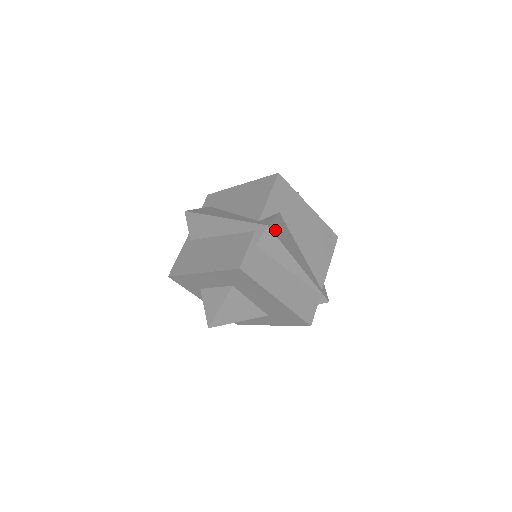
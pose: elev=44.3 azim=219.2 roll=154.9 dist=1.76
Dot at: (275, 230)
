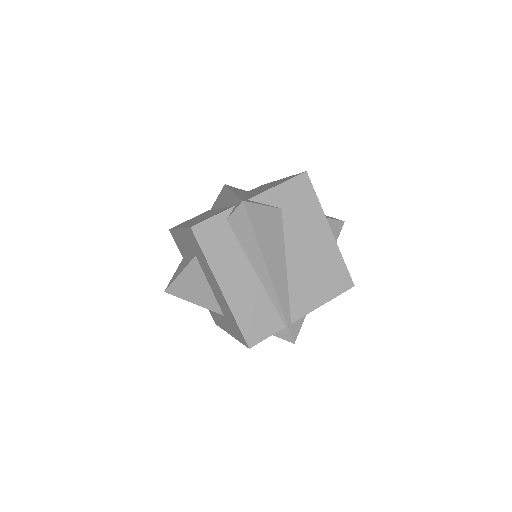
Dot at: (254, 214)
